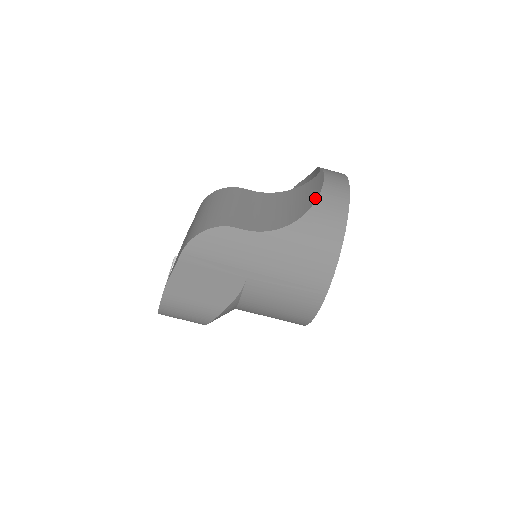
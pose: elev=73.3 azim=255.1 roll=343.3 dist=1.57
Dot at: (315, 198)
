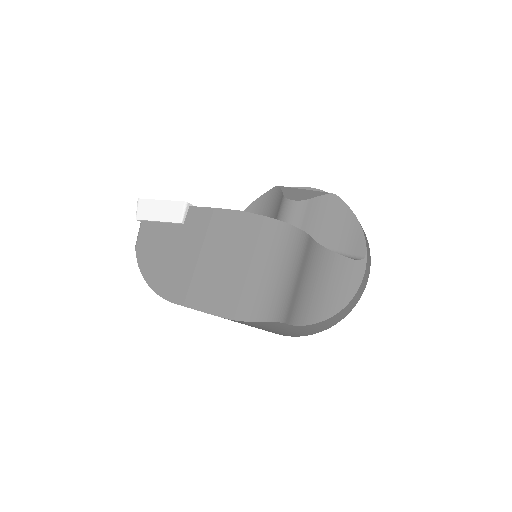
Dot at: (344, 304)
